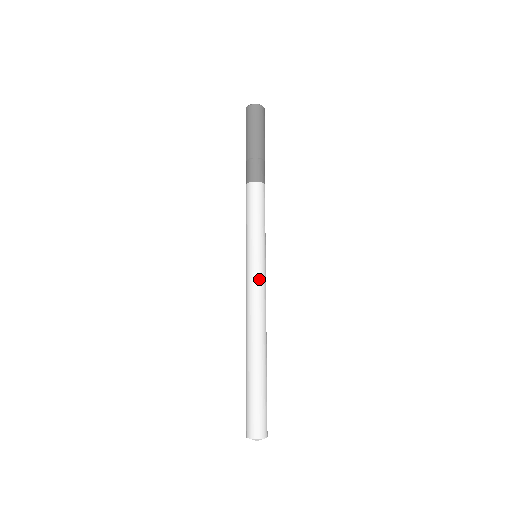
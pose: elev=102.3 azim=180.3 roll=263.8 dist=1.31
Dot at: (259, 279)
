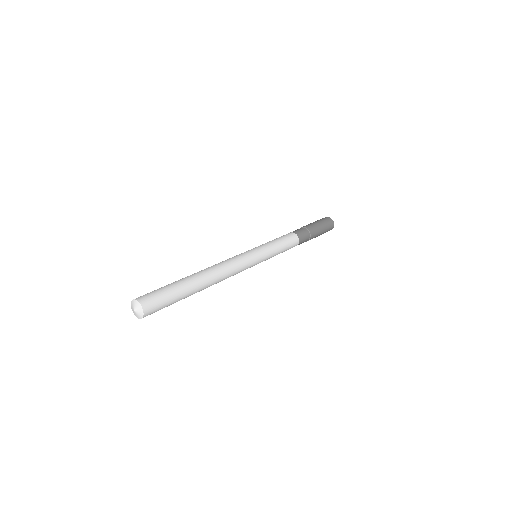
Dot at: (248, 261)
